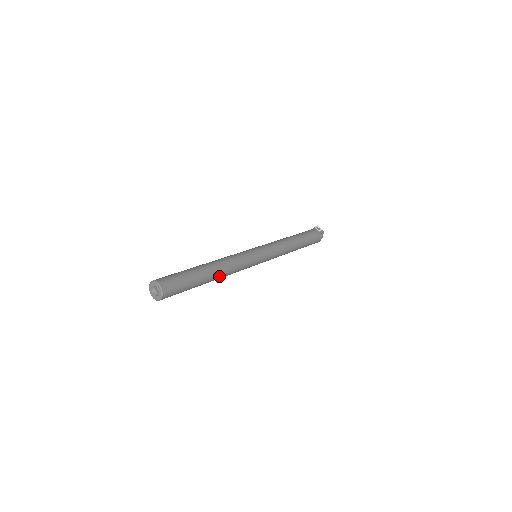
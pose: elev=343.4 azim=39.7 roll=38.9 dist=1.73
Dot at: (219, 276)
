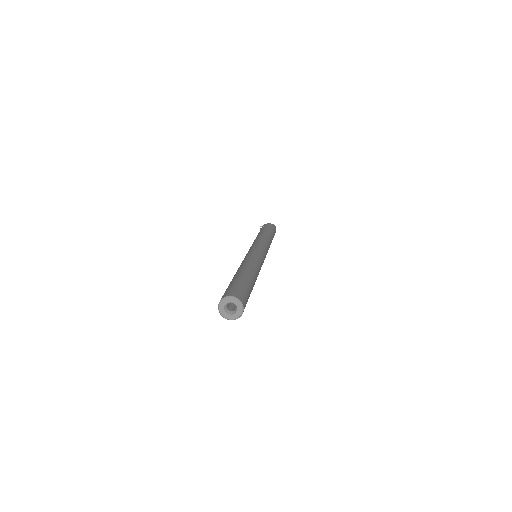
Dot at: (256, 275)
